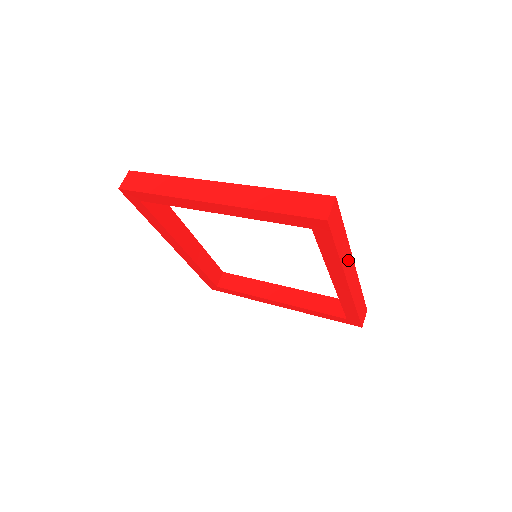
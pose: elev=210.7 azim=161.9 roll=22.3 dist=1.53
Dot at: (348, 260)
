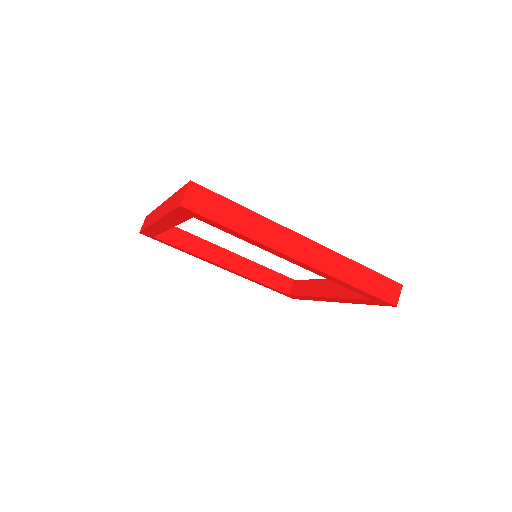
Dot at: (278, 235)
